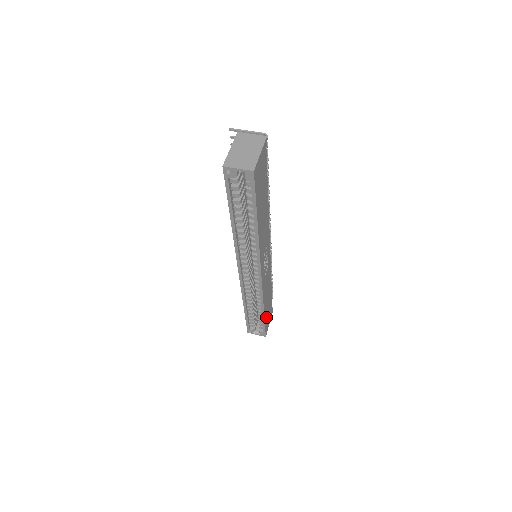
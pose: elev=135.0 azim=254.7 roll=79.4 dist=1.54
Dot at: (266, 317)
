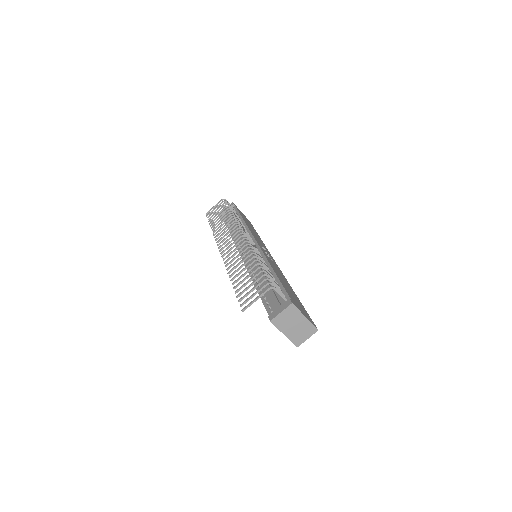
Dot at: occluded
